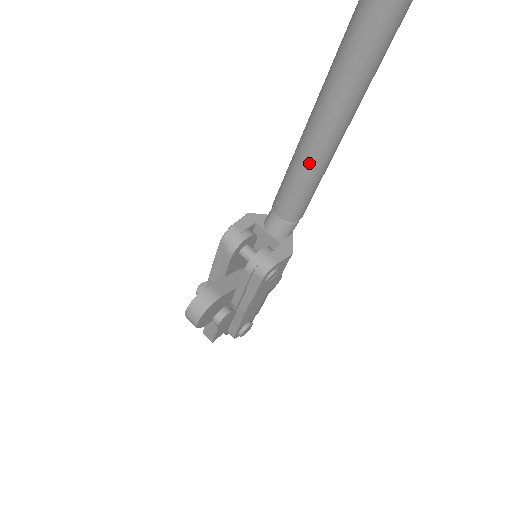
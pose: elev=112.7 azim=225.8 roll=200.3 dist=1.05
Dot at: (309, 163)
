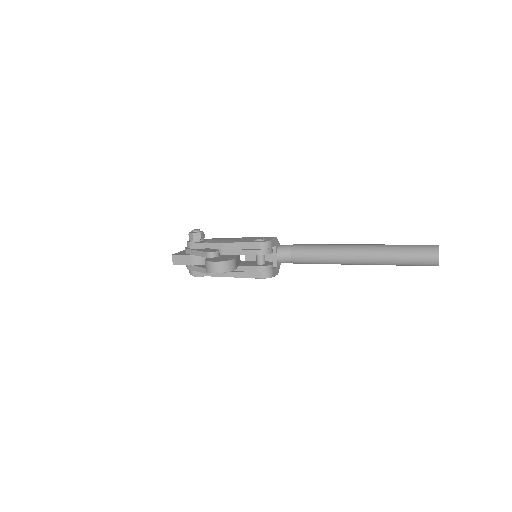
Dot at: (335, 260)
